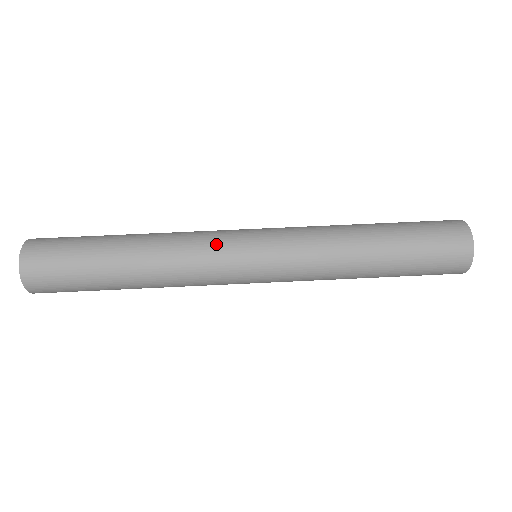
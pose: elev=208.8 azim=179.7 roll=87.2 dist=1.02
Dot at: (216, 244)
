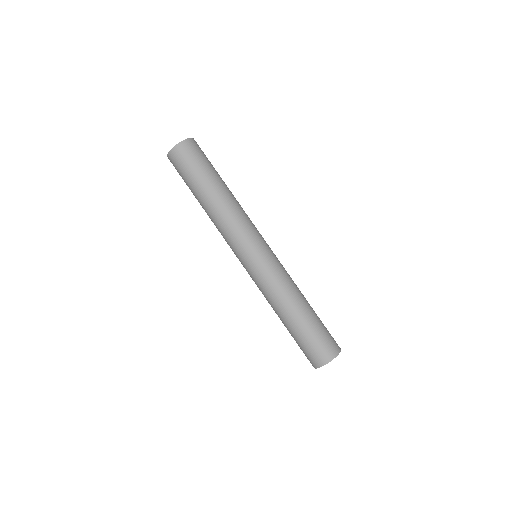
Dot at: (252, 230)
